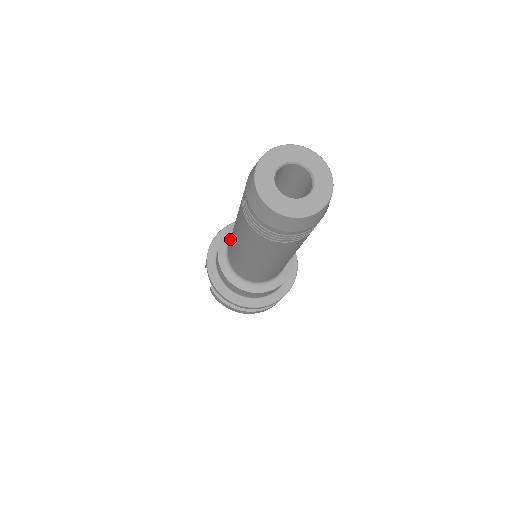
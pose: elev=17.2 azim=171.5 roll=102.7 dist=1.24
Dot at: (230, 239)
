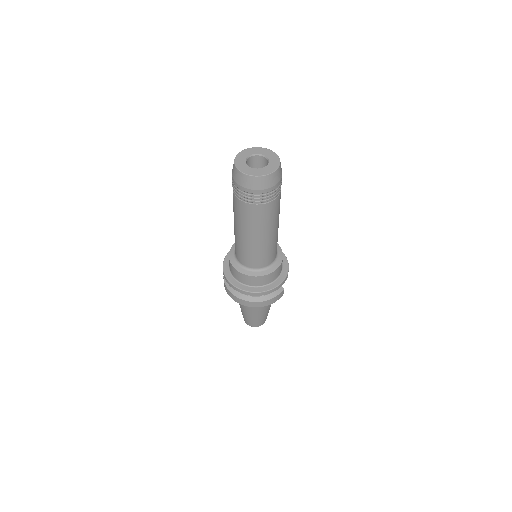
Dot at: occluded
